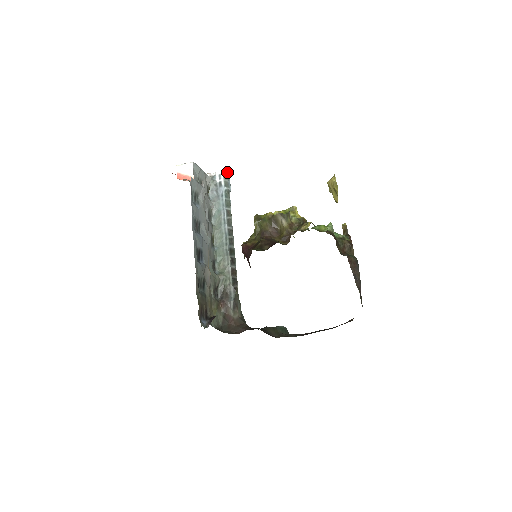
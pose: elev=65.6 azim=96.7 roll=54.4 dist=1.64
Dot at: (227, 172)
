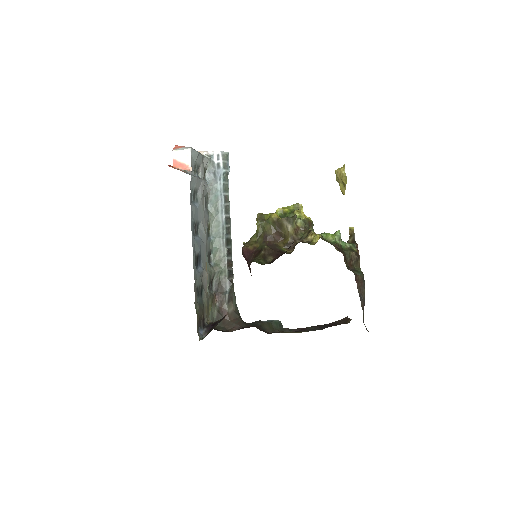
Dot at: occluded
